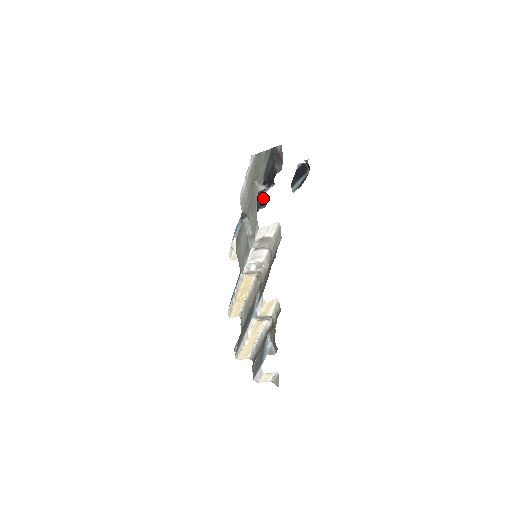
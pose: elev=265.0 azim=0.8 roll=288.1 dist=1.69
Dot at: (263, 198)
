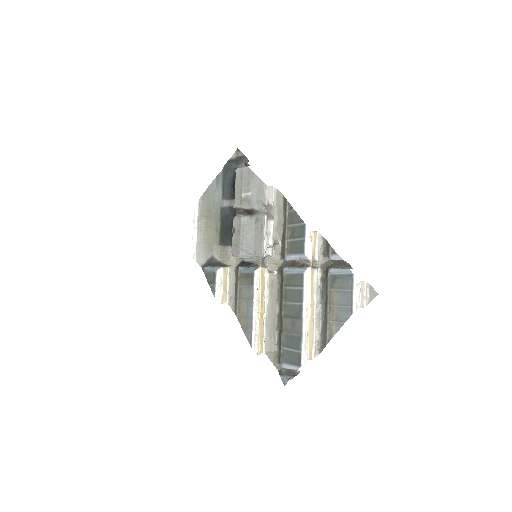
Dot at: occluded
